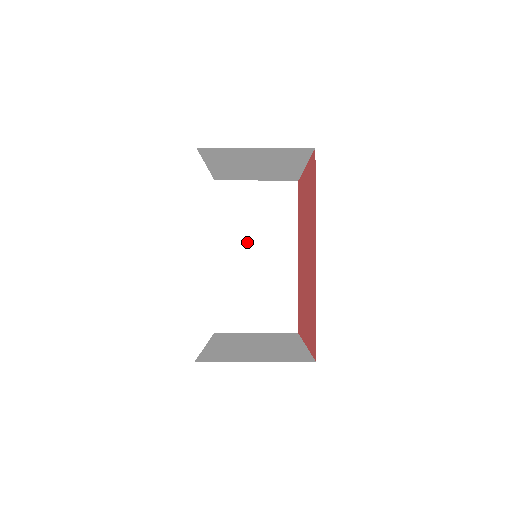
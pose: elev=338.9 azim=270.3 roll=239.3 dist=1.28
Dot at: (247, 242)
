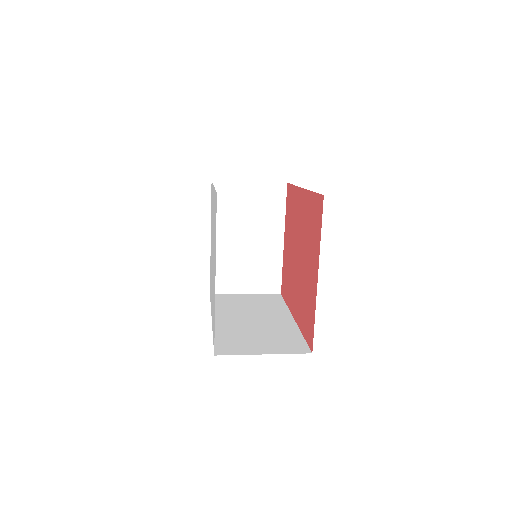
Dot at: (243, 314)
